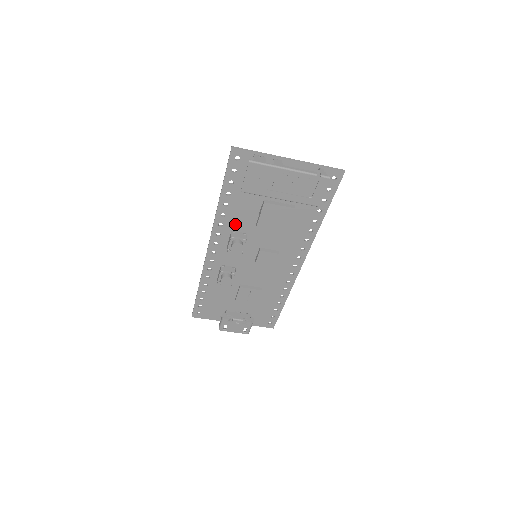
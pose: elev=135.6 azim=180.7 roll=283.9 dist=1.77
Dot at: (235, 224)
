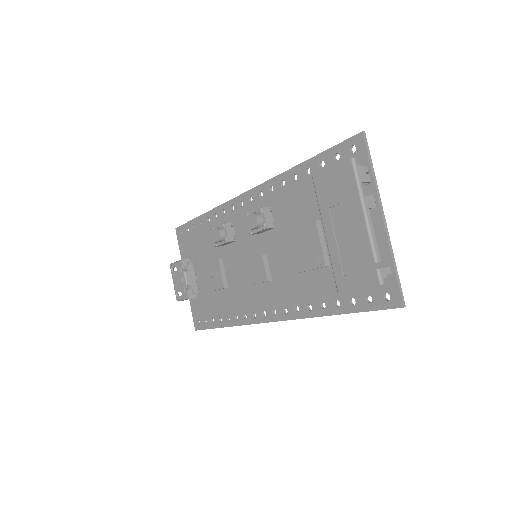
Dot at: (279, 205)
